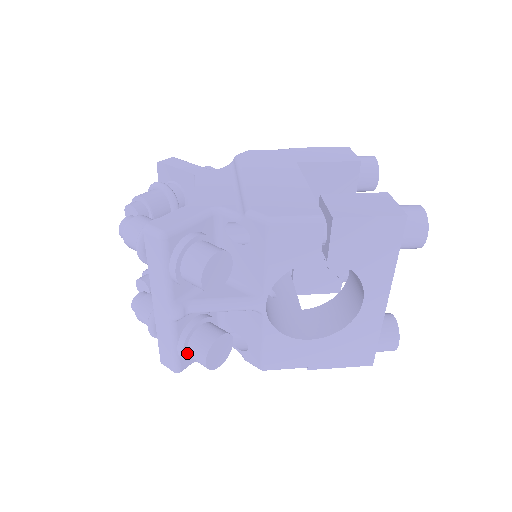
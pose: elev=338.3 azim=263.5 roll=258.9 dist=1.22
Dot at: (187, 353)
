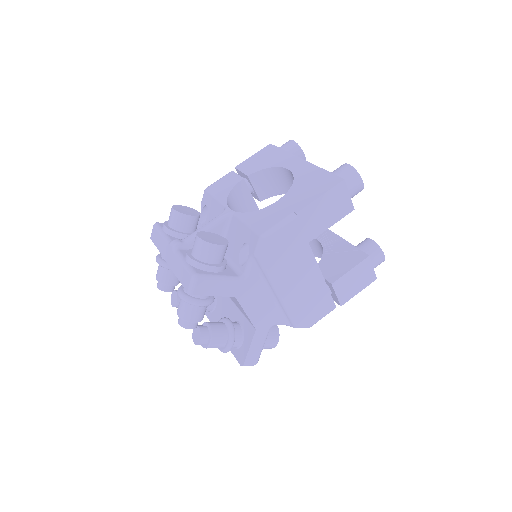
Dot at: occluded
